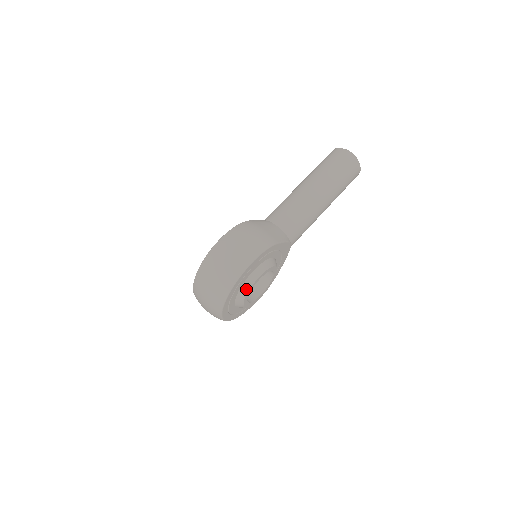
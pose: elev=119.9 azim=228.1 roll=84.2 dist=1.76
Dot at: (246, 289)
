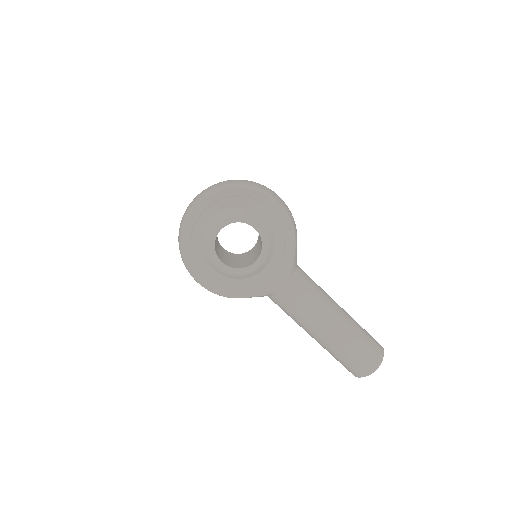
Dot at: (243, 213)
